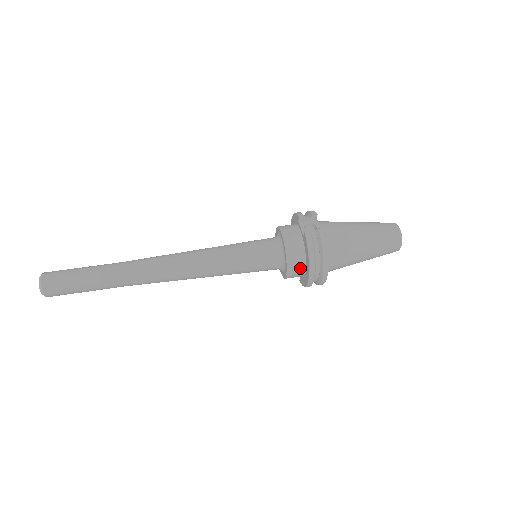
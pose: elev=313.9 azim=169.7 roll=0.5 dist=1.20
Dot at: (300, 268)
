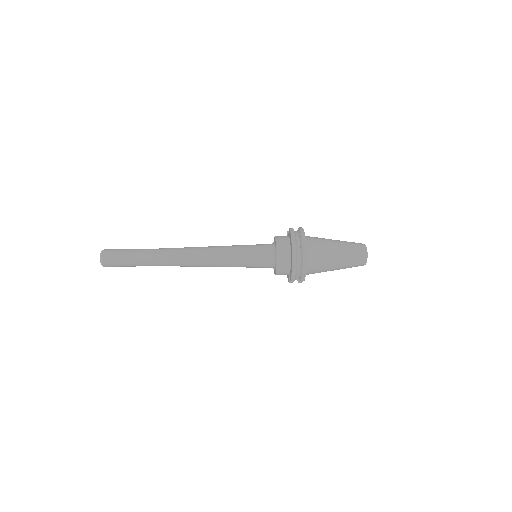
Dot at: (286, 250)
